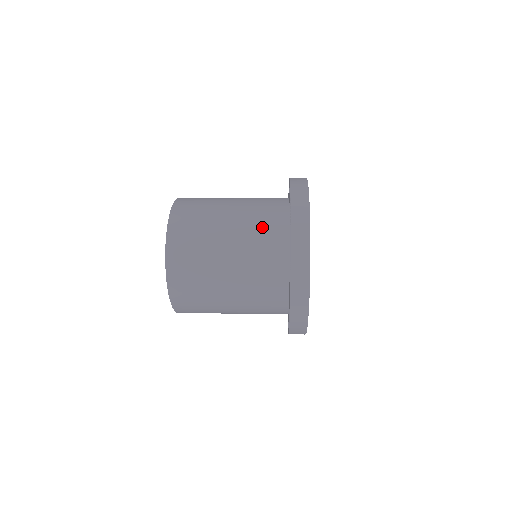
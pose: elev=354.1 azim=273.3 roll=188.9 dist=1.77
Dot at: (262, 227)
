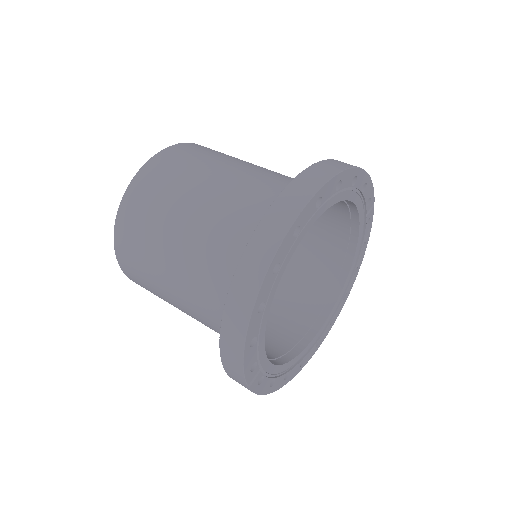
Dot at: (208, 304)
